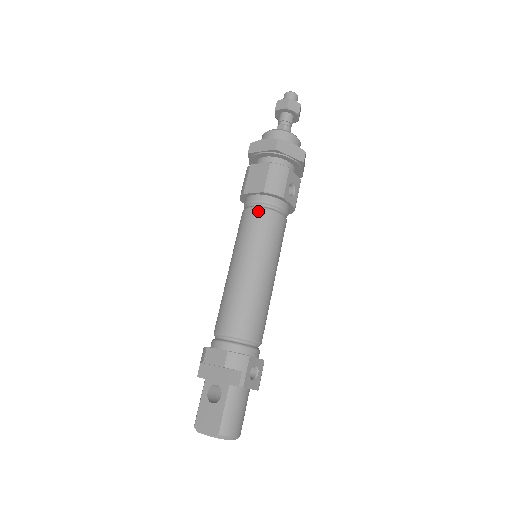
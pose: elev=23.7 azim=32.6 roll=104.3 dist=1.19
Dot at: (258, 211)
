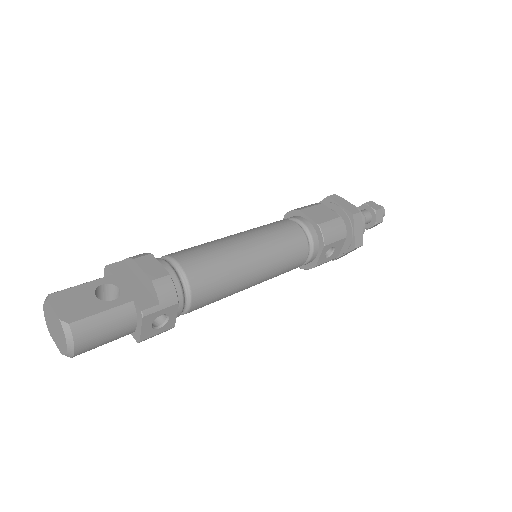
Dot at: (299, 230)
